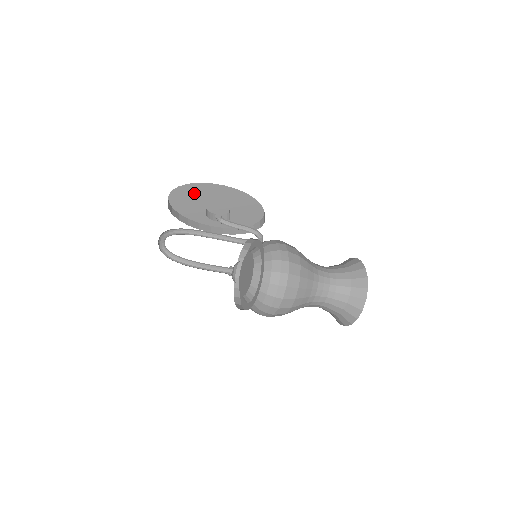
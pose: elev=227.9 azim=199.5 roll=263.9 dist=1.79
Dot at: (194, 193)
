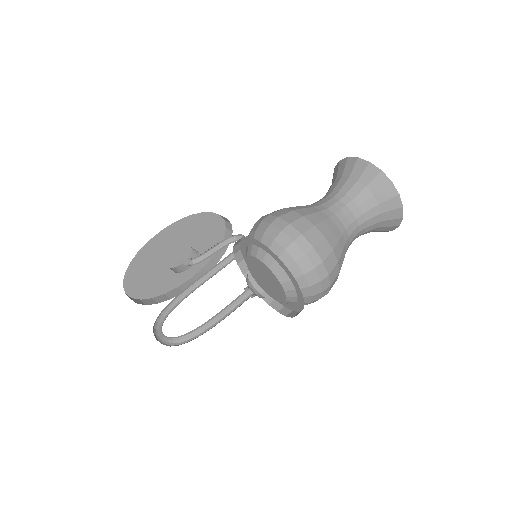
Dot at: (144, 266)
